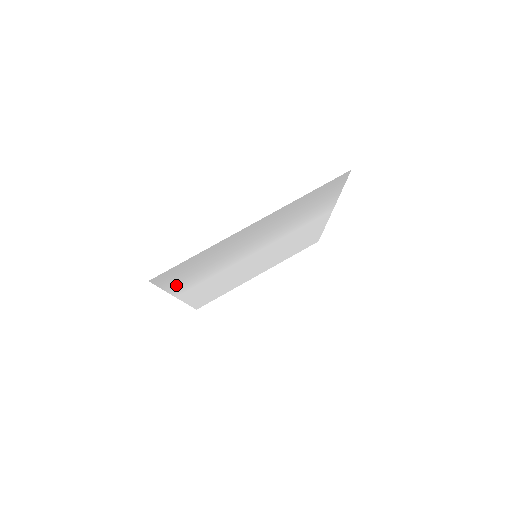
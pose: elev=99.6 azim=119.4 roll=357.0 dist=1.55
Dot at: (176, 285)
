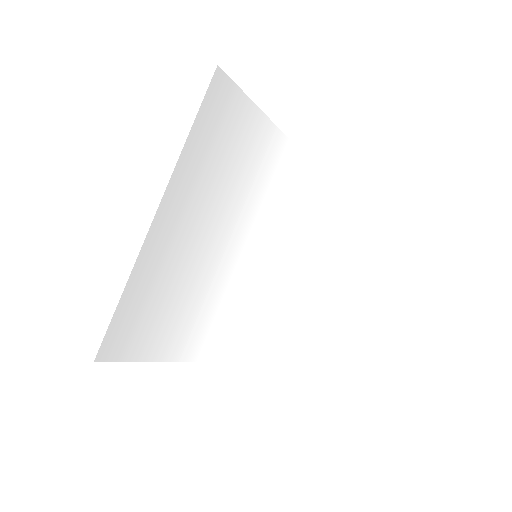
Dot at: (169, 347)
